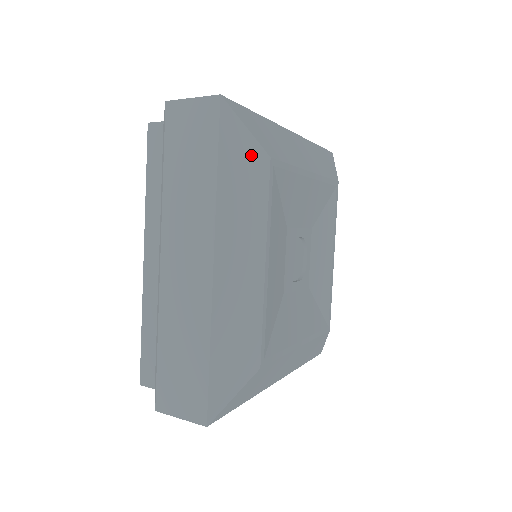
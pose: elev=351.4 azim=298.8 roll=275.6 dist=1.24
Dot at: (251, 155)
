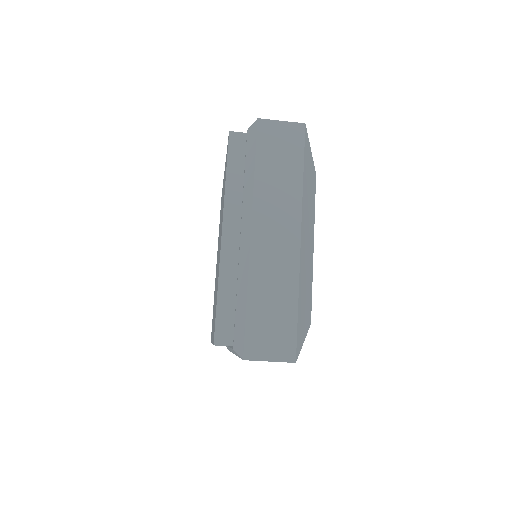
Dot at: occluded
